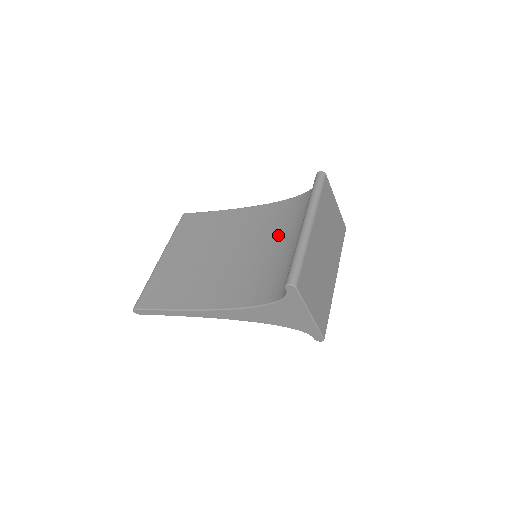
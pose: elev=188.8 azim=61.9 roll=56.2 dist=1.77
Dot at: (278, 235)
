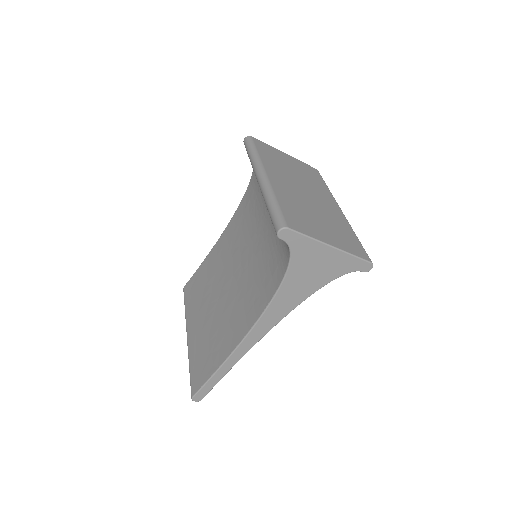
Dot at: (257, 220)
